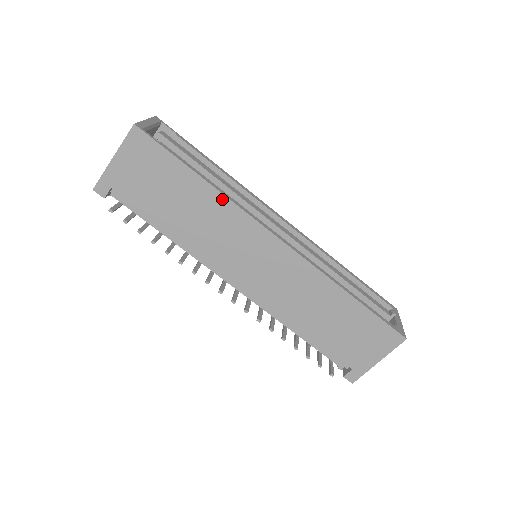
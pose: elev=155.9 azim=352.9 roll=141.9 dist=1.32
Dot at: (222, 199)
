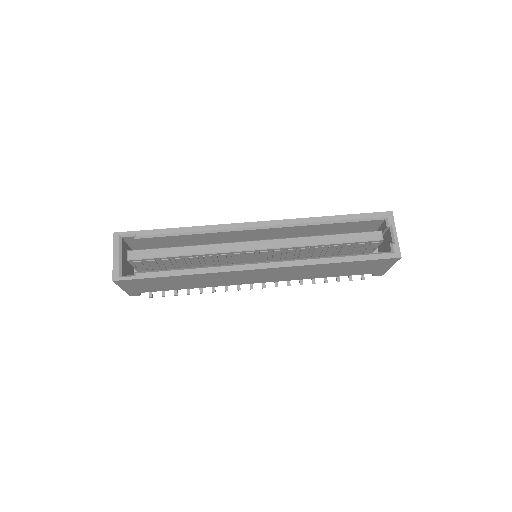
Dot at: (202, 275)
